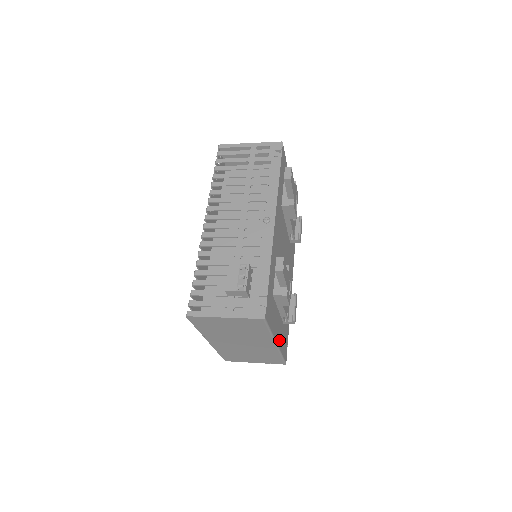
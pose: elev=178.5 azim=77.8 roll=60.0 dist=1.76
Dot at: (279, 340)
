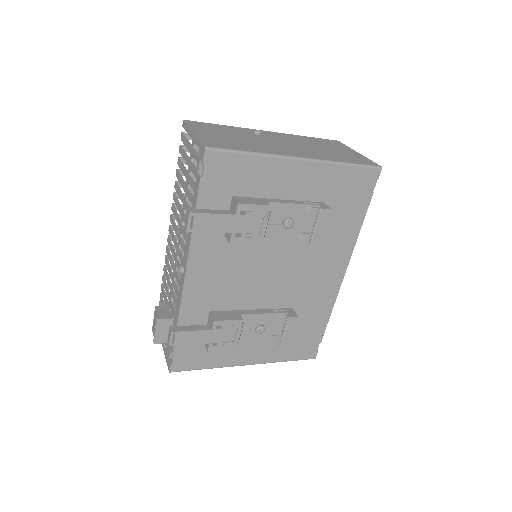
Dot at: (261, 357)
